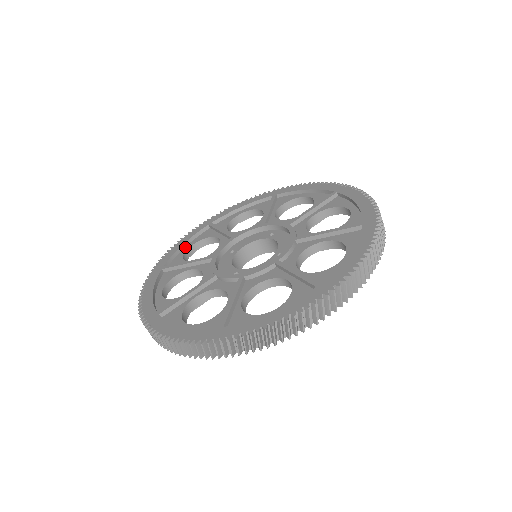
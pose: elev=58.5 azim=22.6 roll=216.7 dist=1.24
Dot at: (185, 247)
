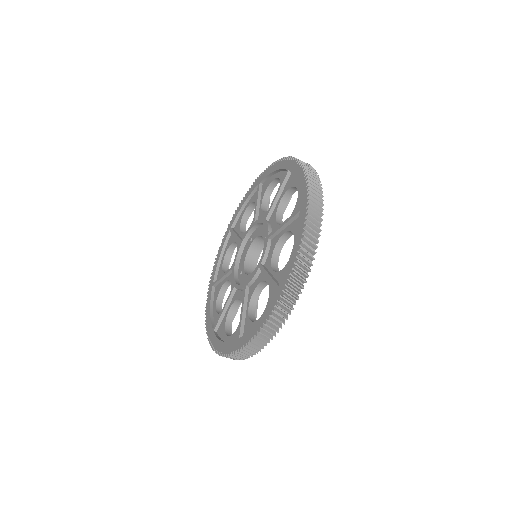
Dot at: (213, 310)
